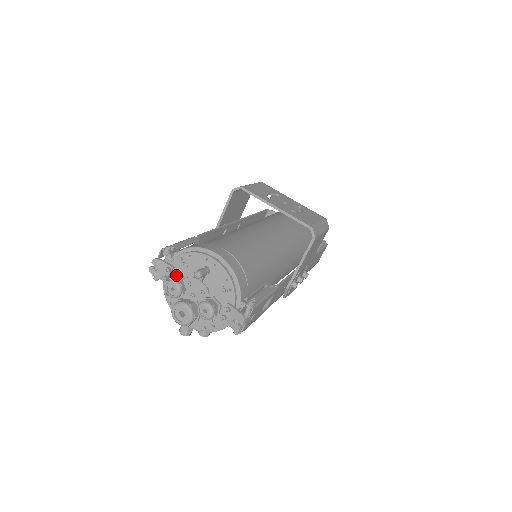
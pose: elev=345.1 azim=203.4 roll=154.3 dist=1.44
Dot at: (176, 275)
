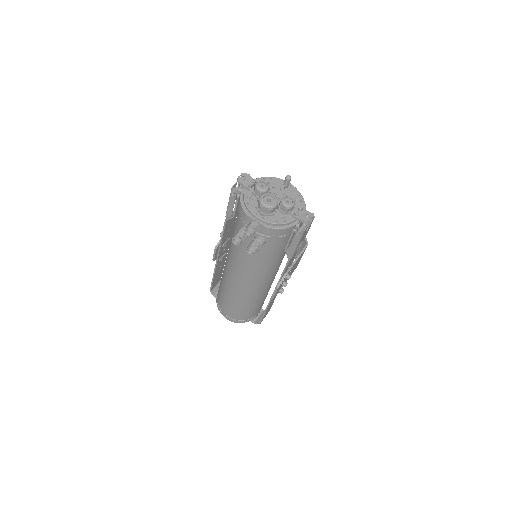
Dot at: occluded
